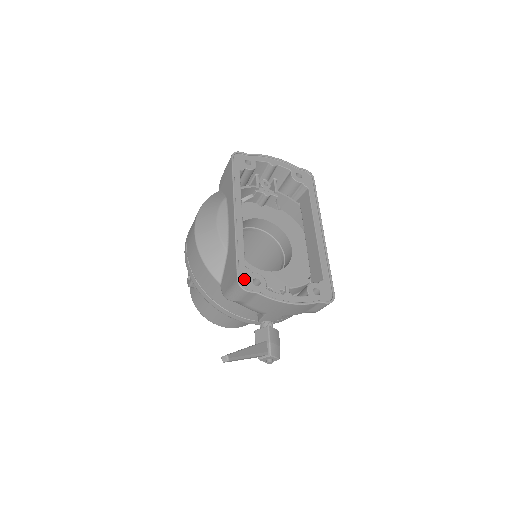
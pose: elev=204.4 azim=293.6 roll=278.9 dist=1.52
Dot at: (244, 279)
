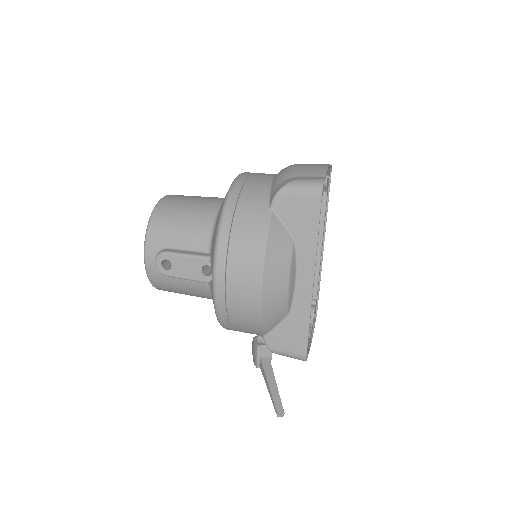
Dot at: occluded
